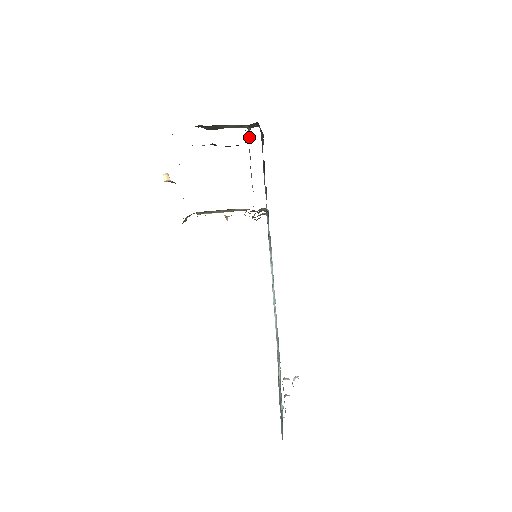
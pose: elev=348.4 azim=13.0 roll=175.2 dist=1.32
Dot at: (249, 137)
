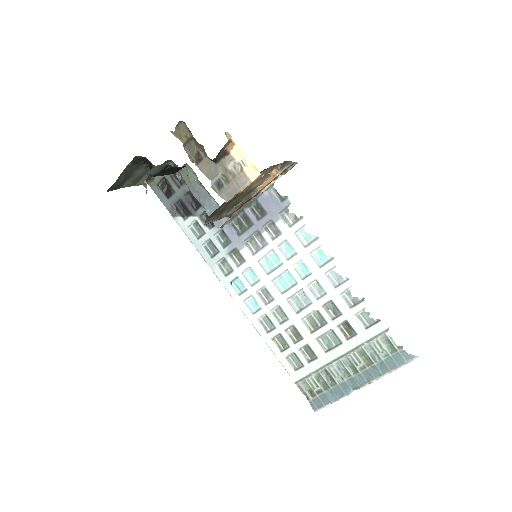
Dot at: (146, 191)
